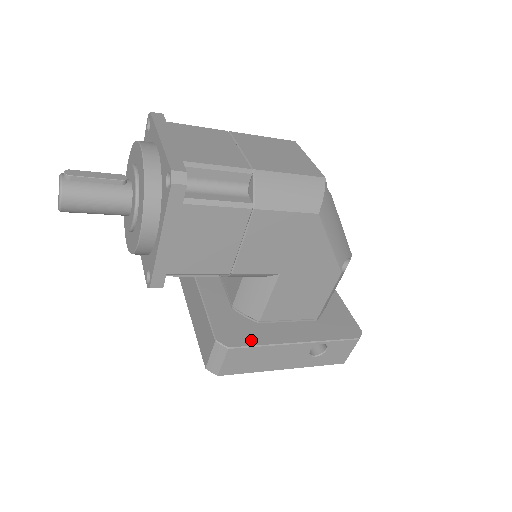
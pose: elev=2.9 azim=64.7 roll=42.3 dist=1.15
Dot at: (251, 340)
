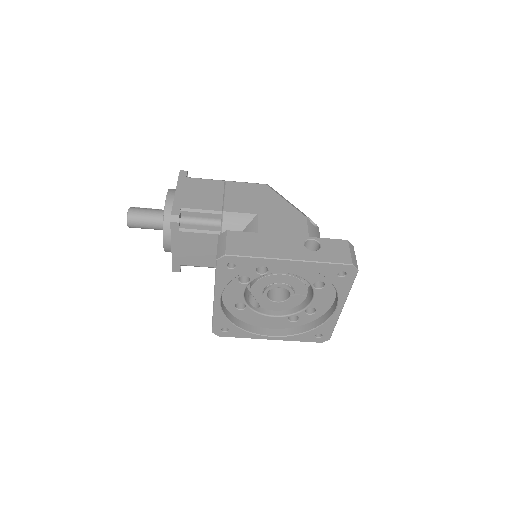
Dot at: occluded
